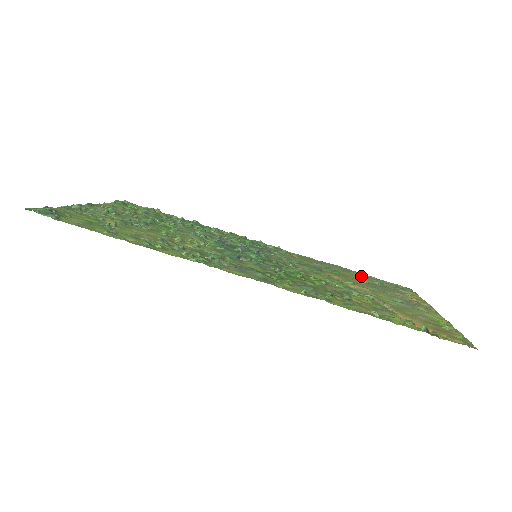
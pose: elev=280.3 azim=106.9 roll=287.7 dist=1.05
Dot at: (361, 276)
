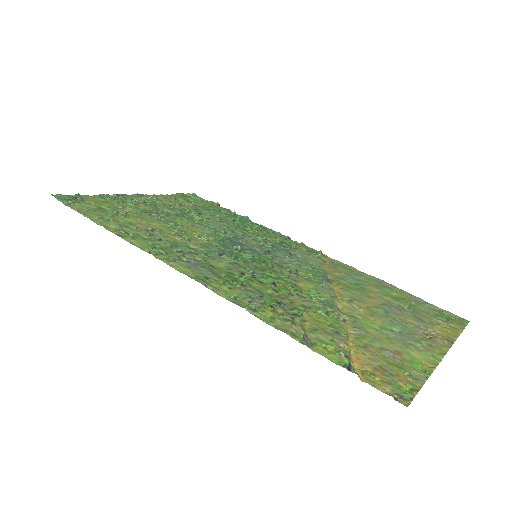
Dot at: (398, 295)
